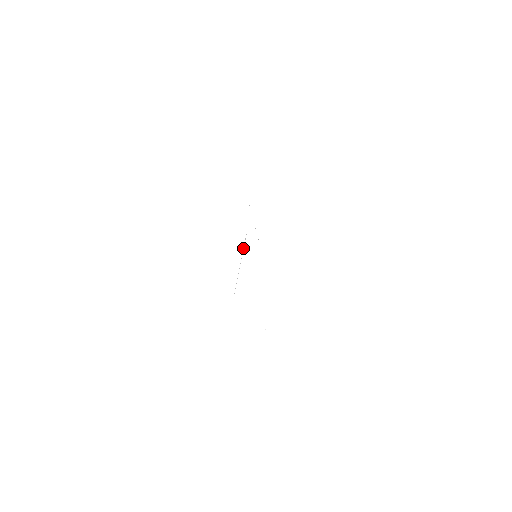
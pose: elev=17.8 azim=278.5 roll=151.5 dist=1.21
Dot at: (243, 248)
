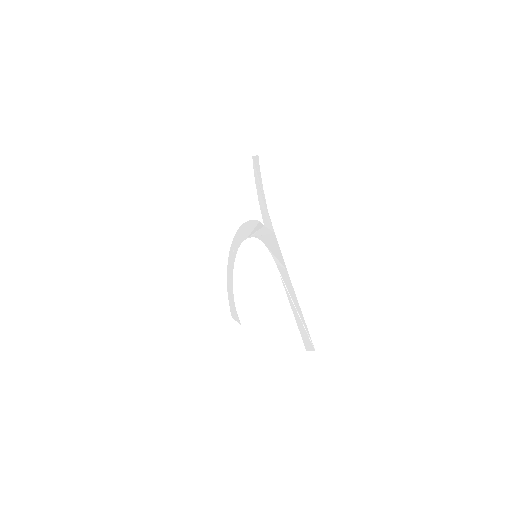
Dot at: (286, 287)
